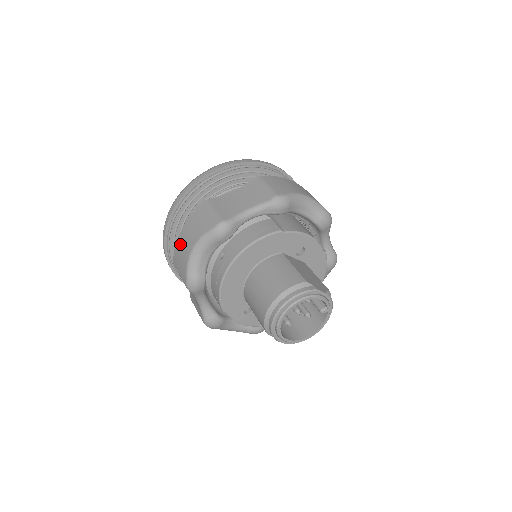
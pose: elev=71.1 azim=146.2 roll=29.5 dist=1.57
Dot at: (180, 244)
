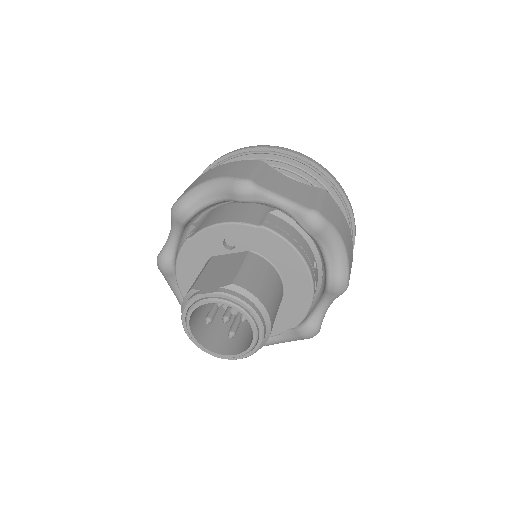
Dot at: occluded
